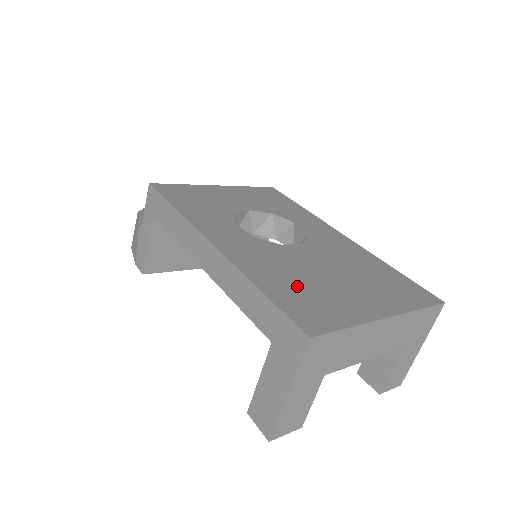
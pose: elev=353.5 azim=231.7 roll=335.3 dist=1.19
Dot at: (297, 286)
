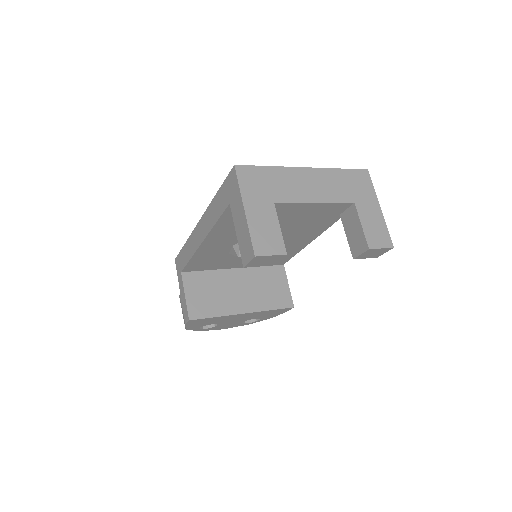
Dot at: occluded
